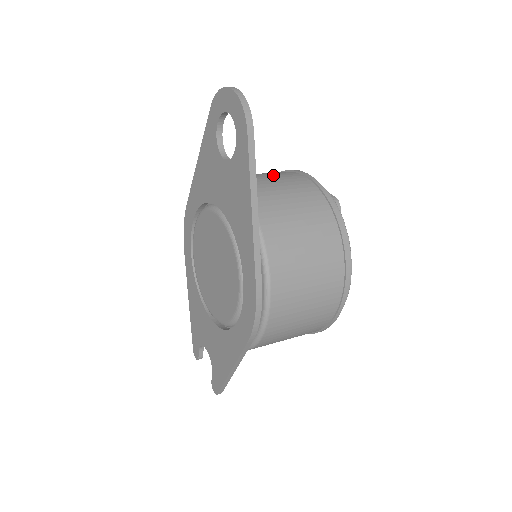
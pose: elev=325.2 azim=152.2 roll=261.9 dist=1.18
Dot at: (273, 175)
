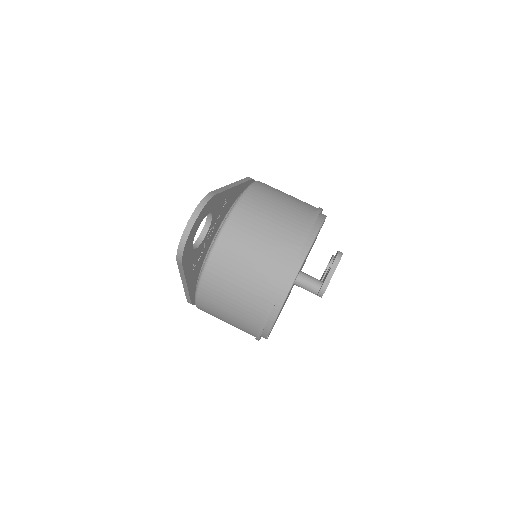
Dot at: (265, 246)
